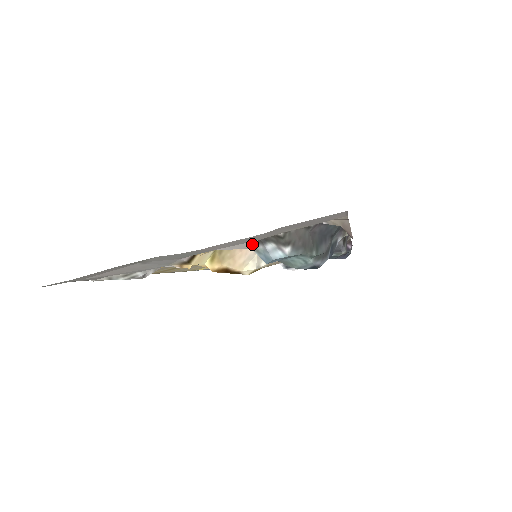
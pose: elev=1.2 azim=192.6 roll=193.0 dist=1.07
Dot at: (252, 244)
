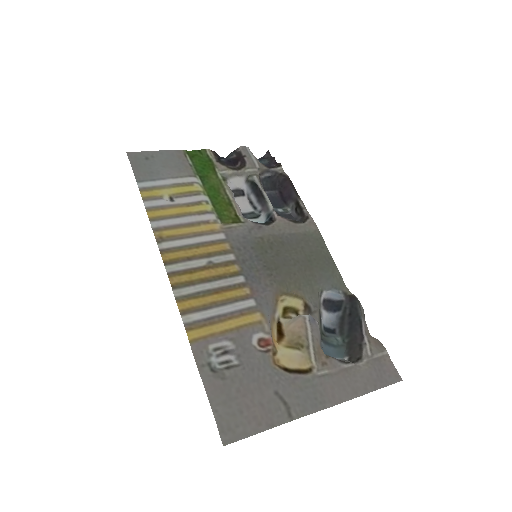
Dot at: (342, 375)
